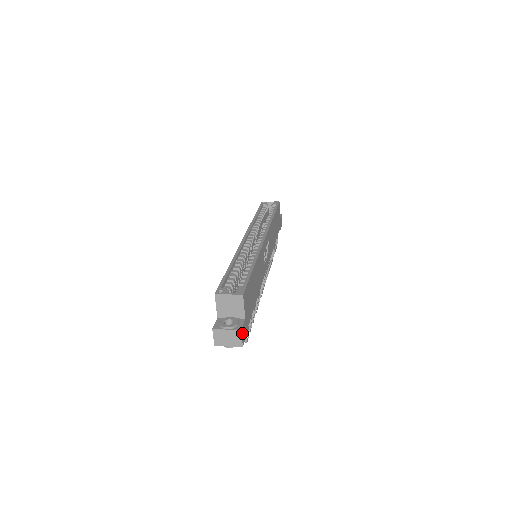
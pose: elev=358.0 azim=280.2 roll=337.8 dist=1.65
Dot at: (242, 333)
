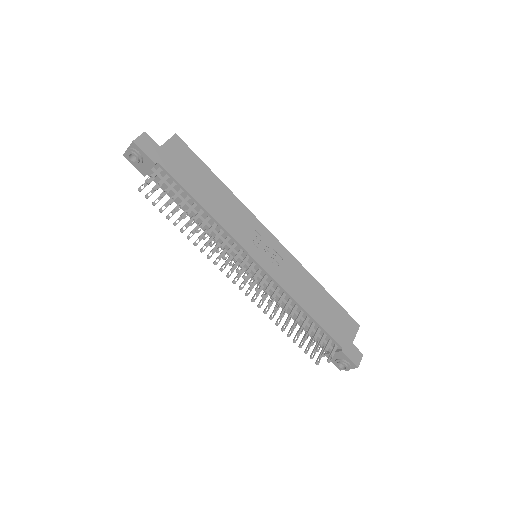
Dot at: (144, 137)
